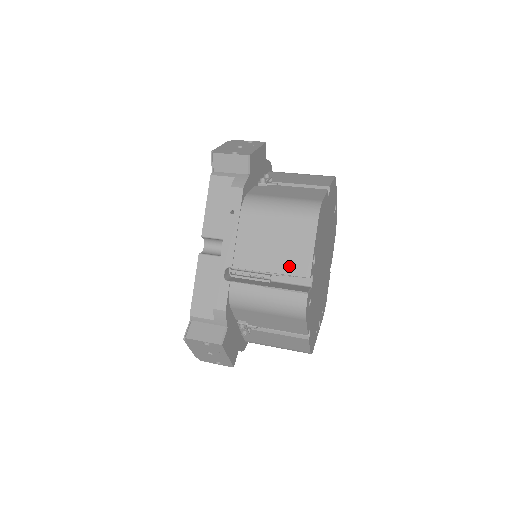
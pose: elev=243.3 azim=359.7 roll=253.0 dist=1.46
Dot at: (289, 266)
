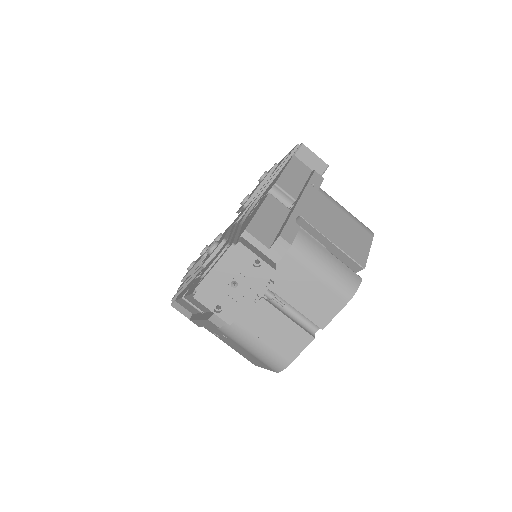
Dot at: (350, 250)
